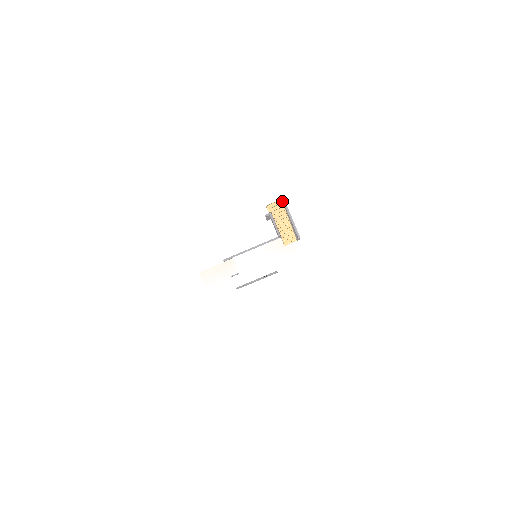
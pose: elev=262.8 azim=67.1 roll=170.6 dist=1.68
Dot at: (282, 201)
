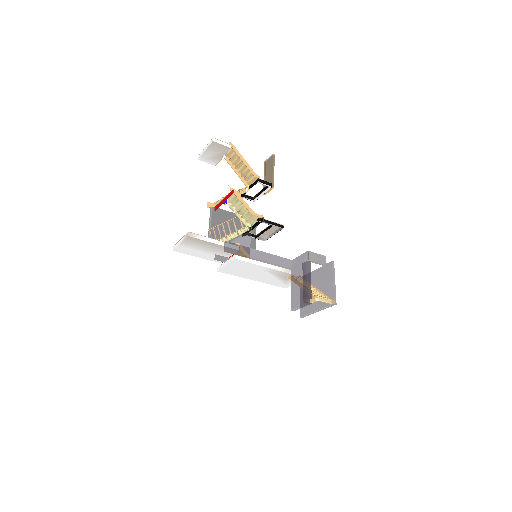
Dot at: (331, 303)
